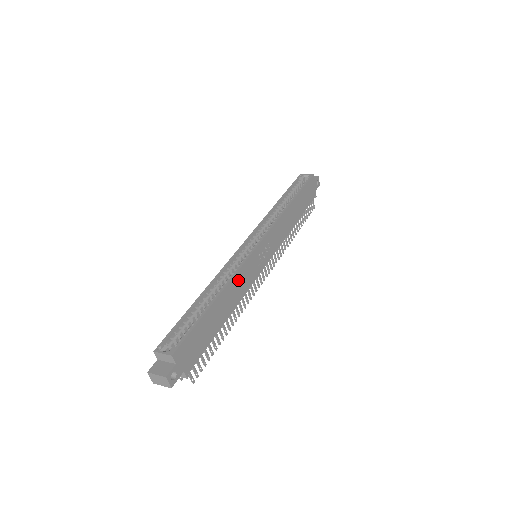
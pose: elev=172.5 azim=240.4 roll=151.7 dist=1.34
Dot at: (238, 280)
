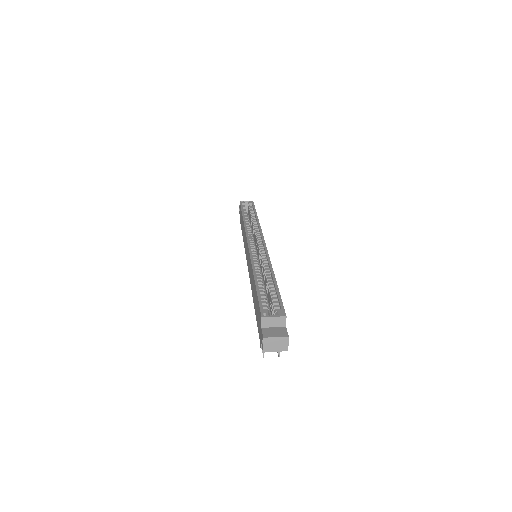
Dot at: occluded
